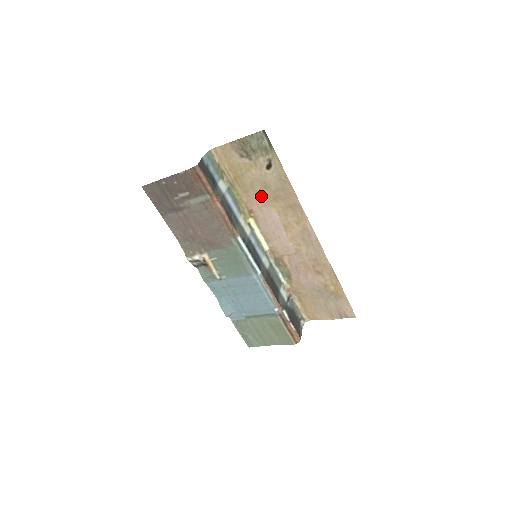
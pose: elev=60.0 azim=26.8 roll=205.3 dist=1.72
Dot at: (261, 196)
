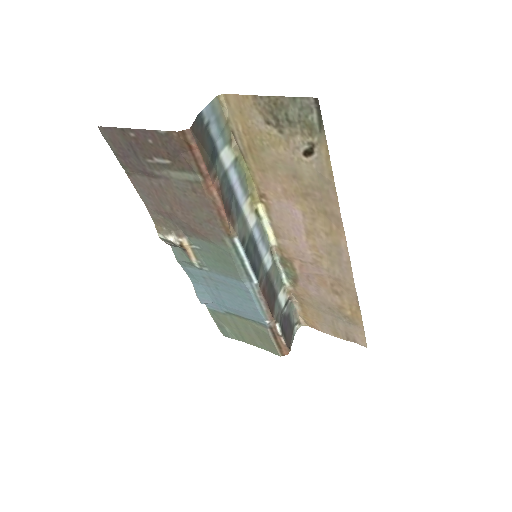
Dot at: (284, 184)
